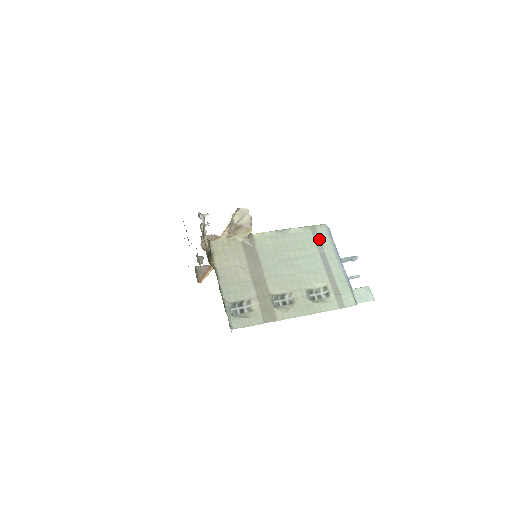
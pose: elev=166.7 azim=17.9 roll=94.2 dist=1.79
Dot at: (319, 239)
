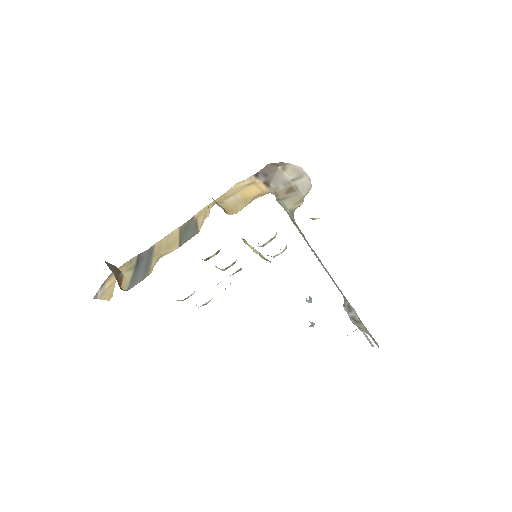
Dot at: occluded
